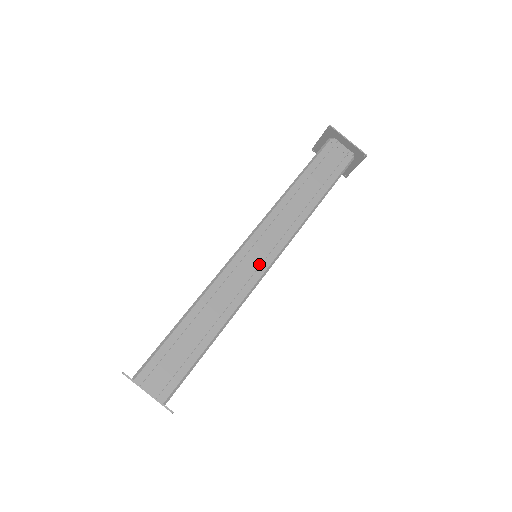
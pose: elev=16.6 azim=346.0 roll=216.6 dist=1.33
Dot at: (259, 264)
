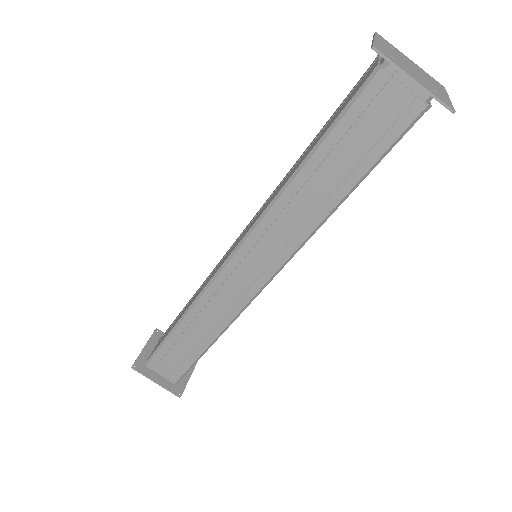
Dot at: (250, 284)
